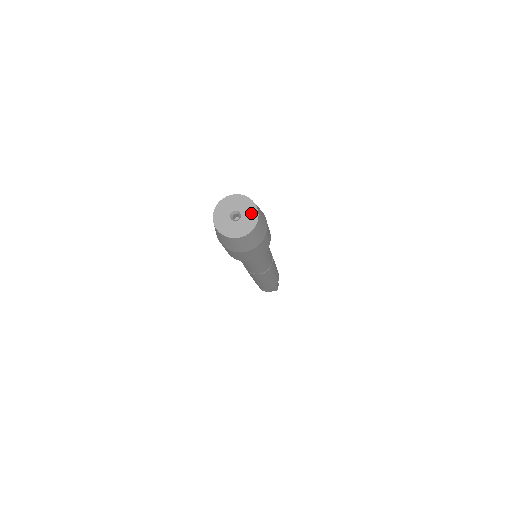
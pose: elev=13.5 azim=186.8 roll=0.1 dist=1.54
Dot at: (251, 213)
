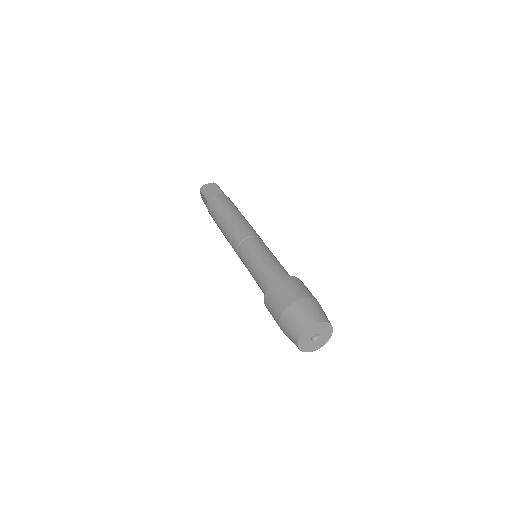
Dot at: (327, 331)
